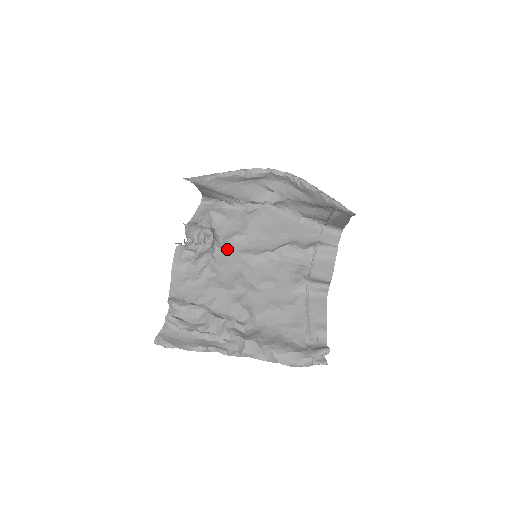
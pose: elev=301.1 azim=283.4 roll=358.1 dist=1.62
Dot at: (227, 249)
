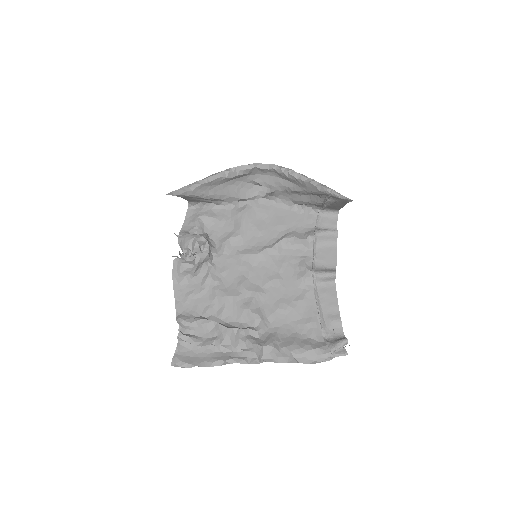
Dot at: (225, 253)
